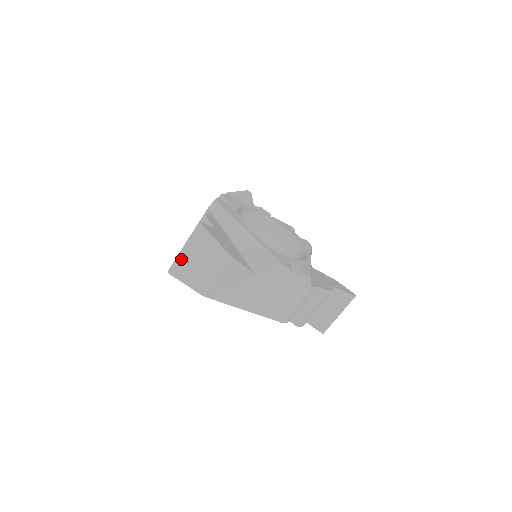
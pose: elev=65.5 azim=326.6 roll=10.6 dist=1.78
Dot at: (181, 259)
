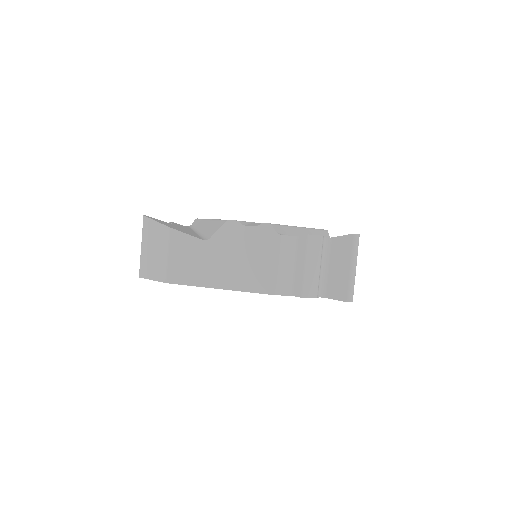
Dot at: (142, 257)
